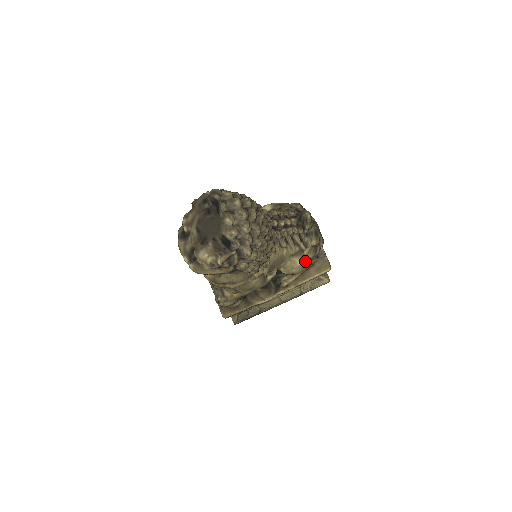
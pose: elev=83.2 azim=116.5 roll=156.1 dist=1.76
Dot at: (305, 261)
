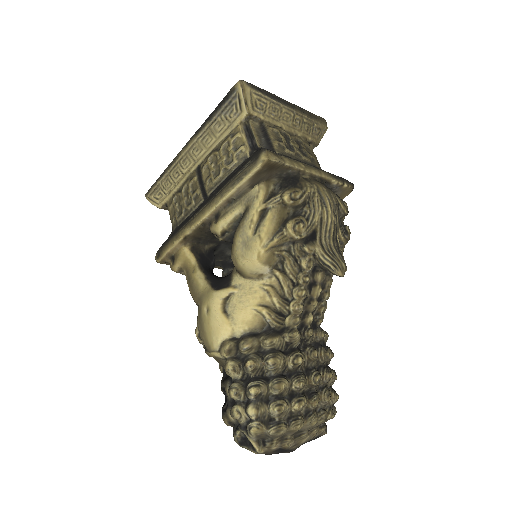
Dot at: occluded
